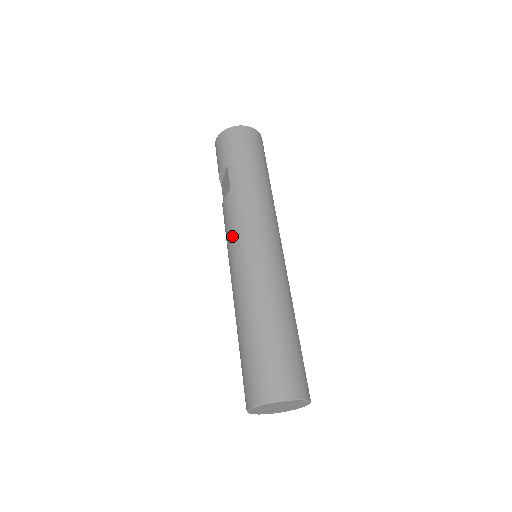
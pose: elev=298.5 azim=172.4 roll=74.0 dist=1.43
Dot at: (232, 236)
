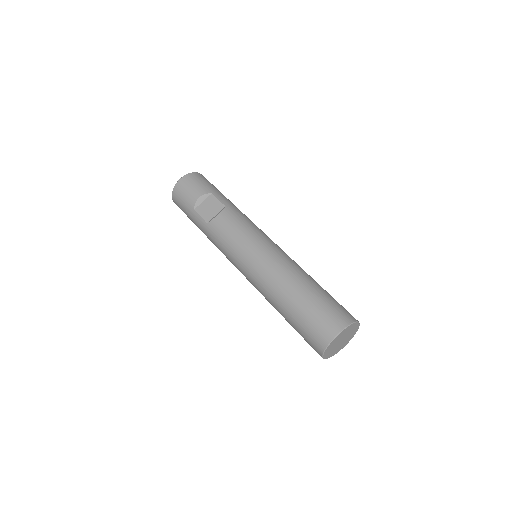
Dot at: (248, 233)
